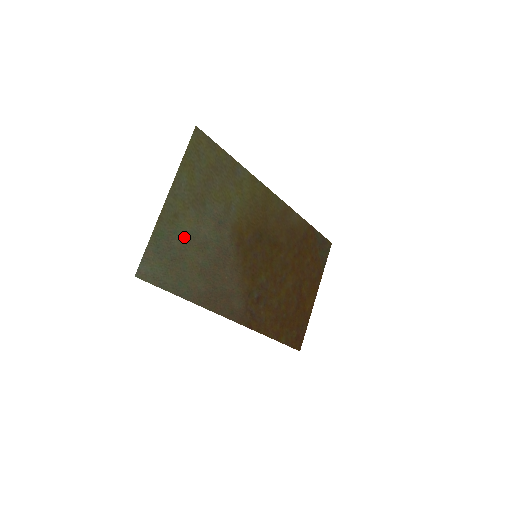
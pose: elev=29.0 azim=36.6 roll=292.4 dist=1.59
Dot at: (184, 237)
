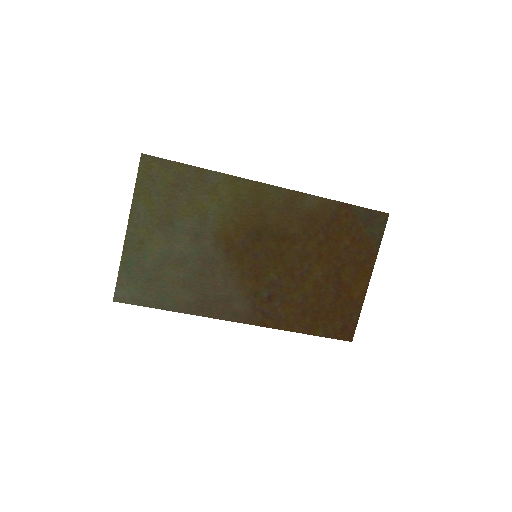
Dot at: (156, 258)
